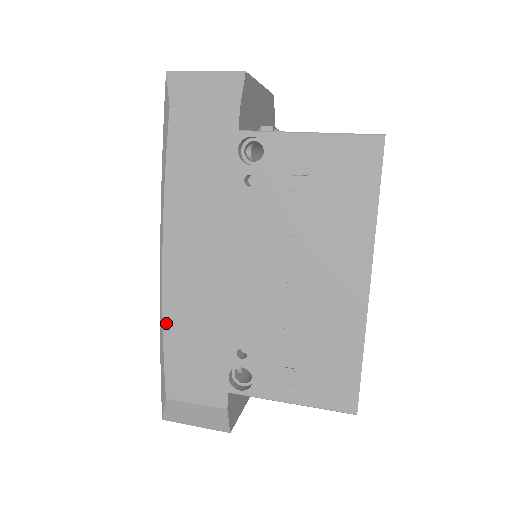
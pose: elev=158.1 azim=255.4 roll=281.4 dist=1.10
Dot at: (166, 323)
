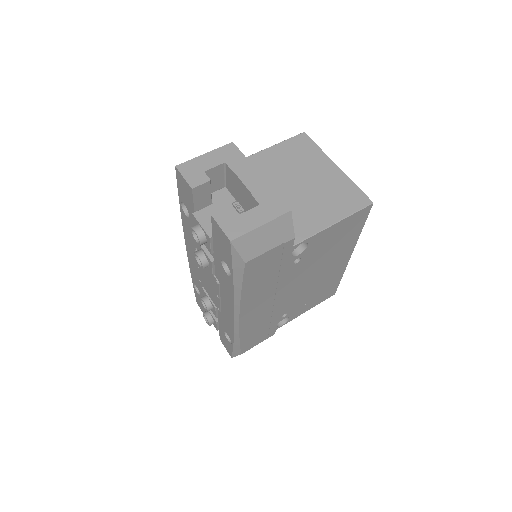
Dot at: (242, 336)
